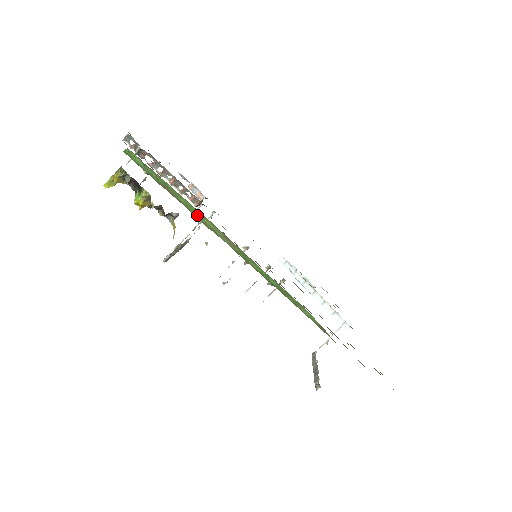
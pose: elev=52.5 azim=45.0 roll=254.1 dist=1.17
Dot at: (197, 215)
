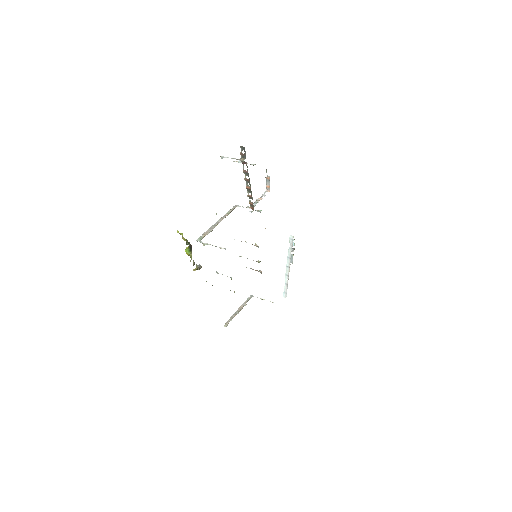
Dot at: occluded
